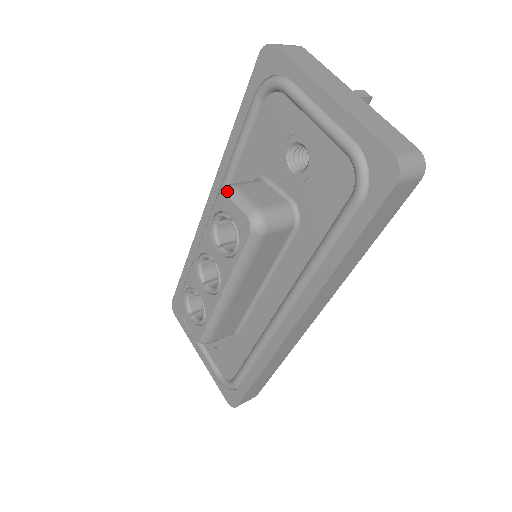
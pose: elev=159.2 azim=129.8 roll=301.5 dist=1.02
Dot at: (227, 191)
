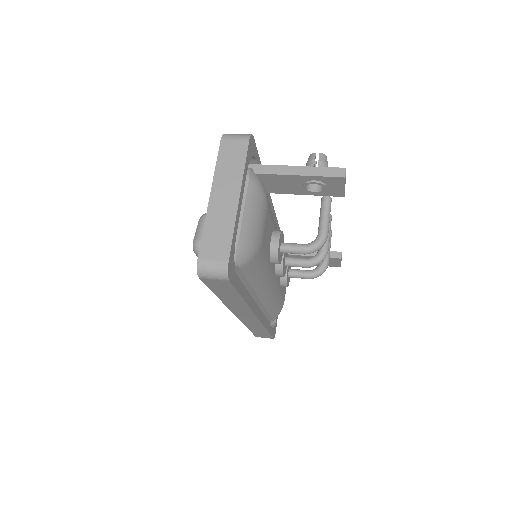
Dot at: (200, 218)
